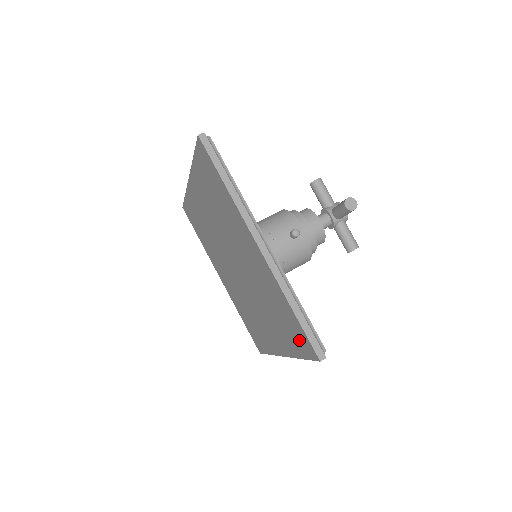
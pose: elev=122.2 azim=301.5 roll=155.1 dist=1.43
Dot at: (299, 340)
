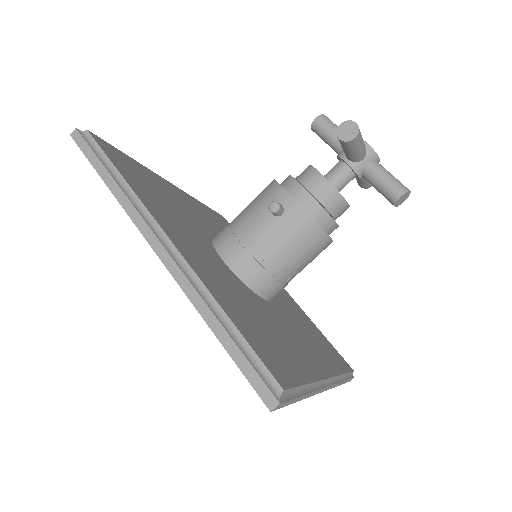
Dot at: occluded
